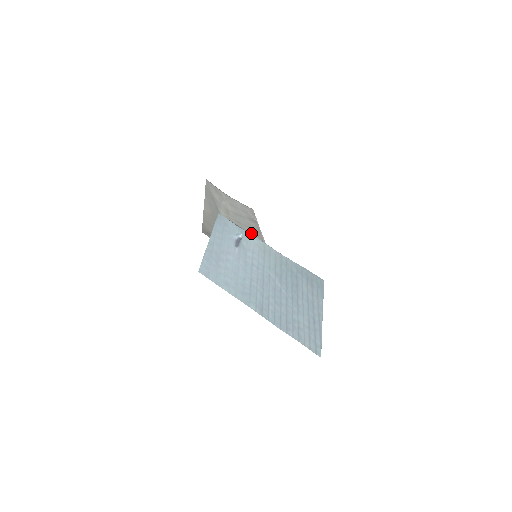
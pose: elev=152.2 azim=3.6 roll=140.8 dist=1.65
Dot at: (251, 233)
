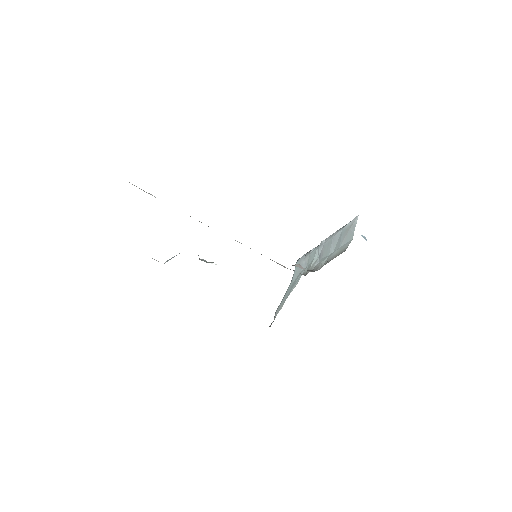
Dot at: occluded
